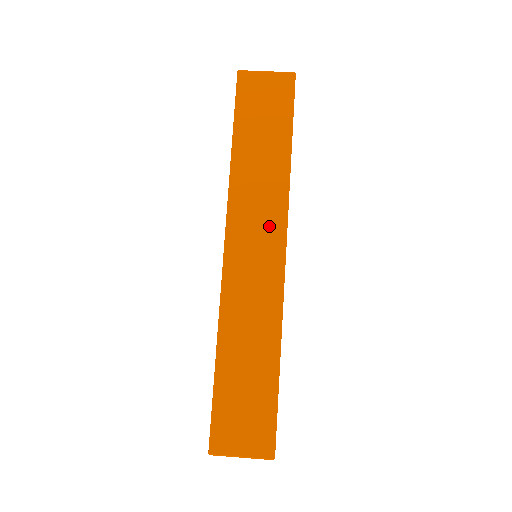
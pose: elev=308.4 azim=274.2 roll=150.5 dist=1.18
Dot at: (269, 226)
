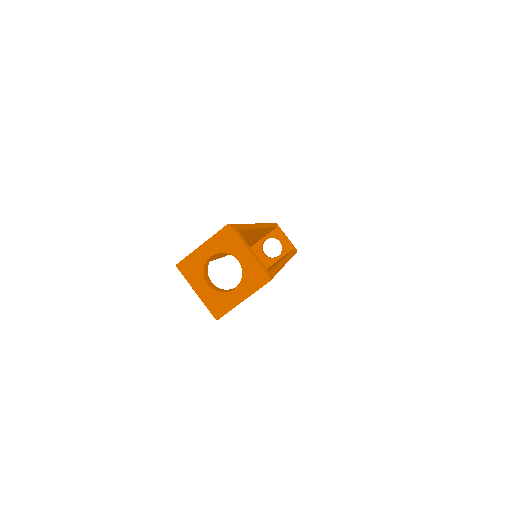
Dot at: occluded
